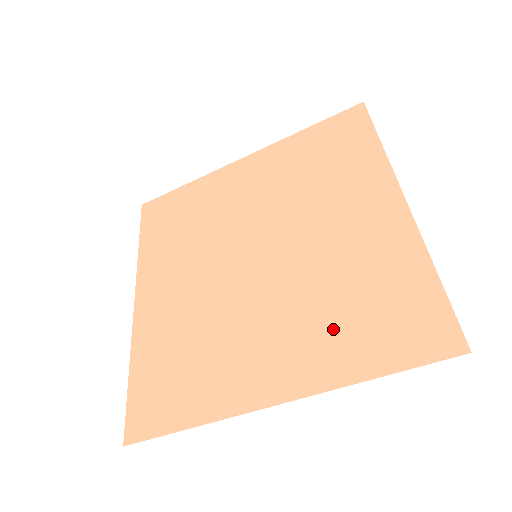
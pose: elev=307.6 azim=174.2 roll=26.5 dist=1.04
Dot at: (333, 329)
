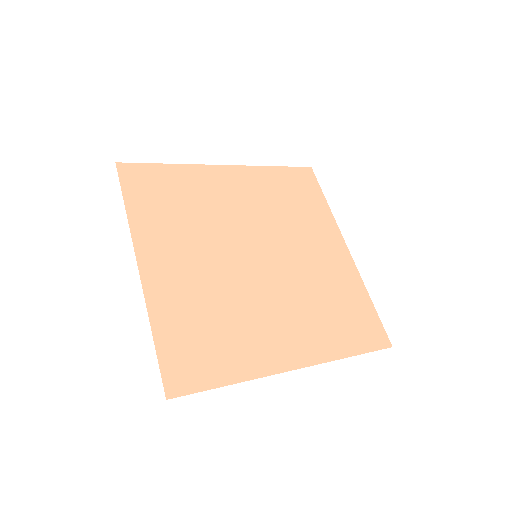
Dot at: (322, 323)
